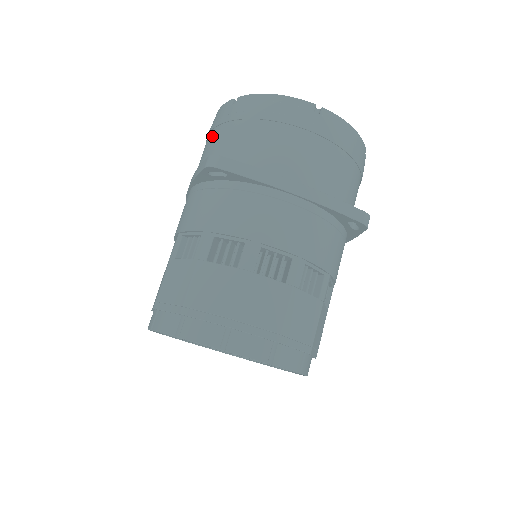
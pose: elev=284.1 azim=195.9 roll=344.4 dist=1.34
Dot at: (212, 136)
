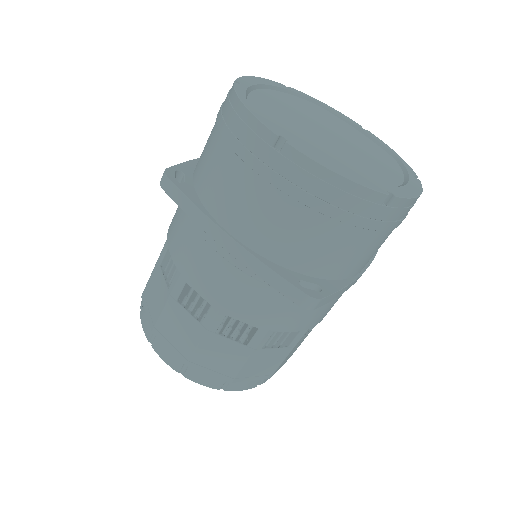
Dot at: occluded
